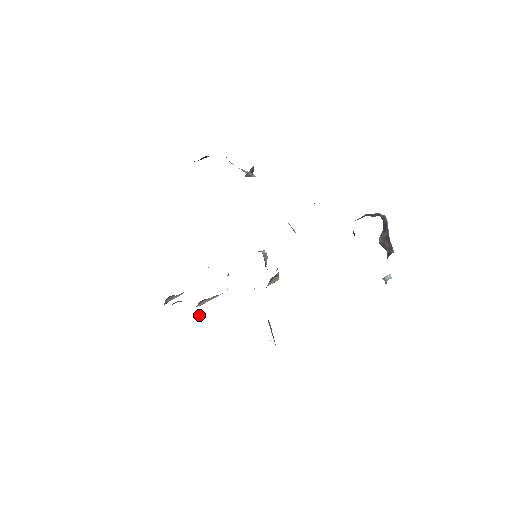
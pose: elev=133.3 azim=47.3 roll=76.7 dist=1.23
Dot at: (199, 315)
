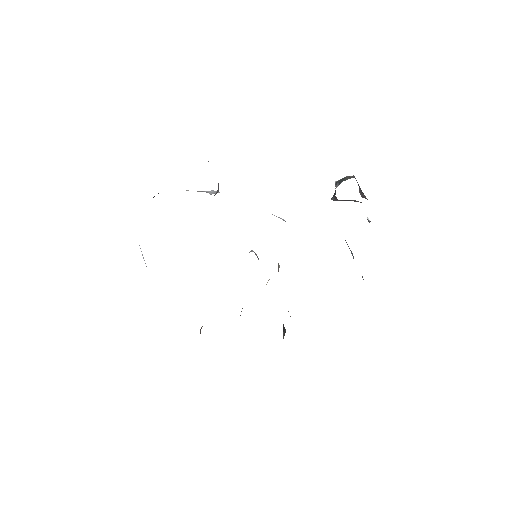
Dot at: occluded
